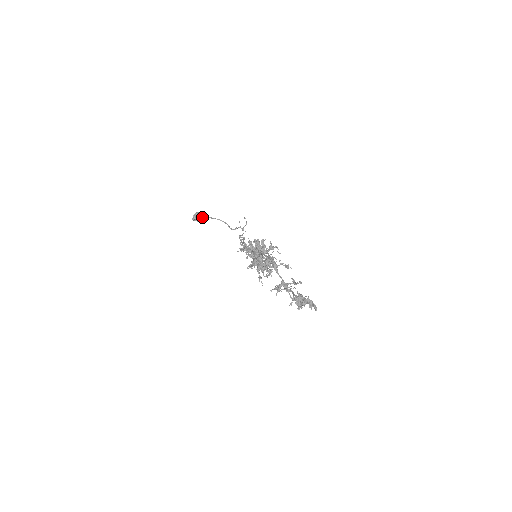
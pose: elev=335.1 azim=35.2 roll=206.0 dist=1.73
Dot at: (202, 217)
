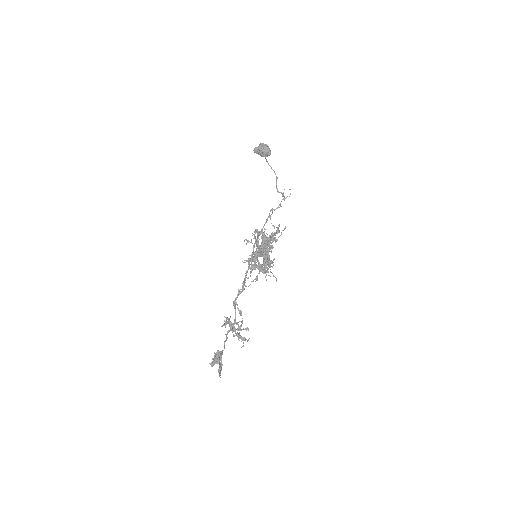
Dot at: (263, 154)
